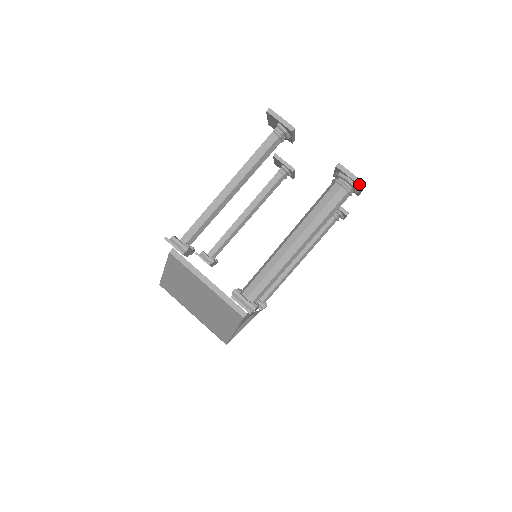
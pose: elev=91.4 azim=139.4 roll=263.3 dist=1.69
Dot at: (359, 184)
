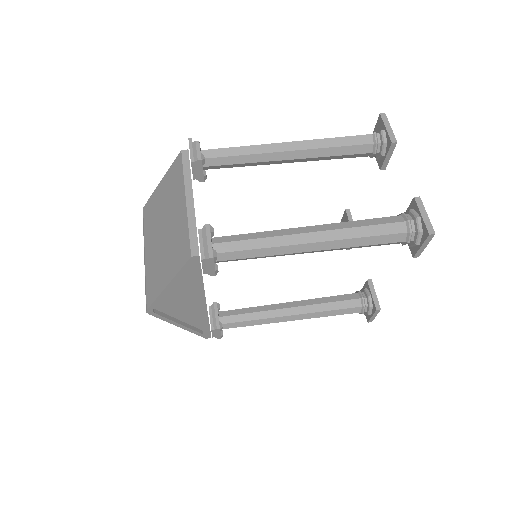
Dot at: (428, 228)
